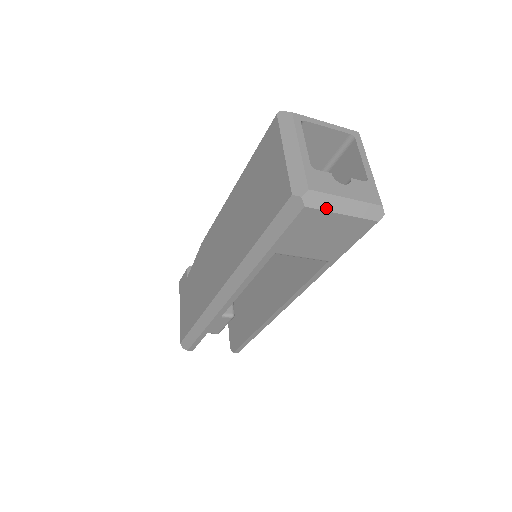
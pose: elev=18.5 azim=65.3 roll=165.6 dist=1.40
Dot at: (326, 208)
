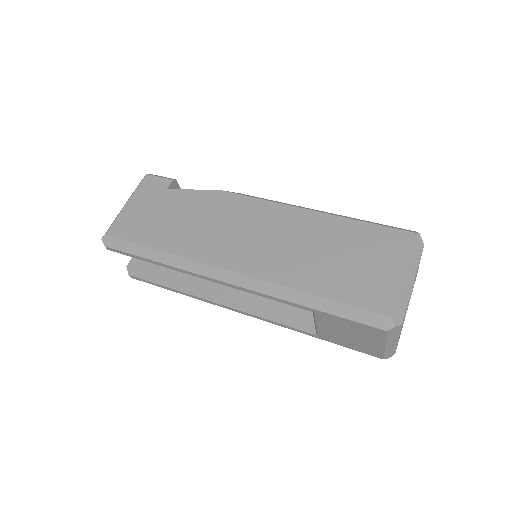
Dot at: (389, 339)
